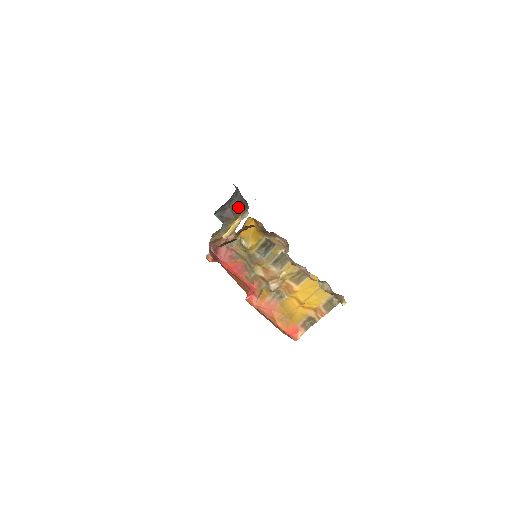
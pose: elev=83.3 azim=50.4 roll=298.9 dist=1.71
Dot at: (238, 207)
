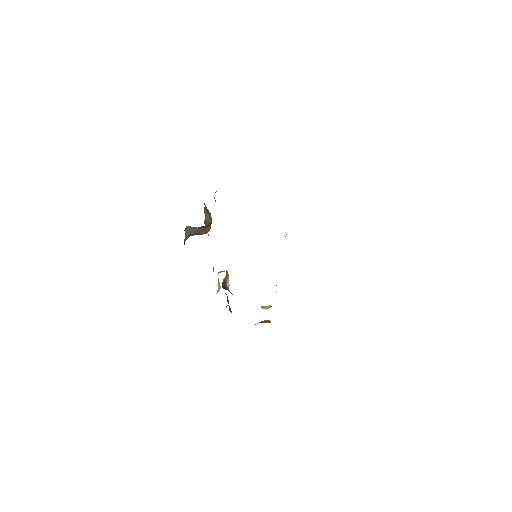
Dot at: occluded
